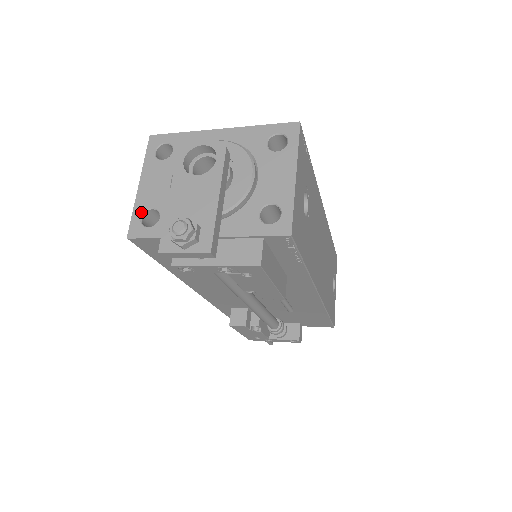
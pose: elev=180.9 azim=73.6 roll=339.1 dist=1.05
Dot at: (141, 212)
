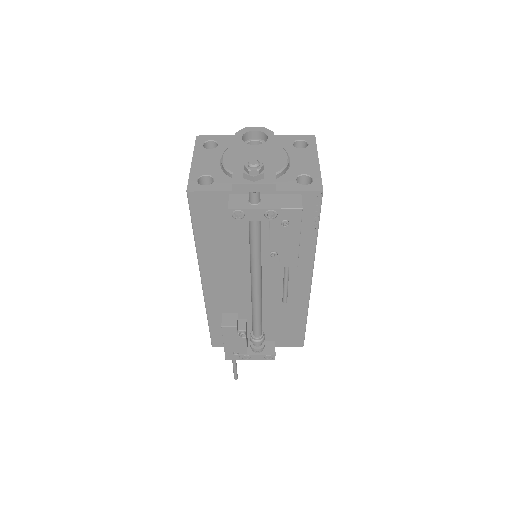
Dot at: (197, 177)
